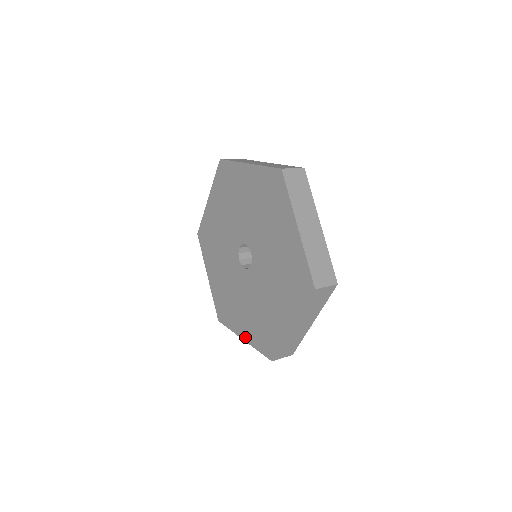
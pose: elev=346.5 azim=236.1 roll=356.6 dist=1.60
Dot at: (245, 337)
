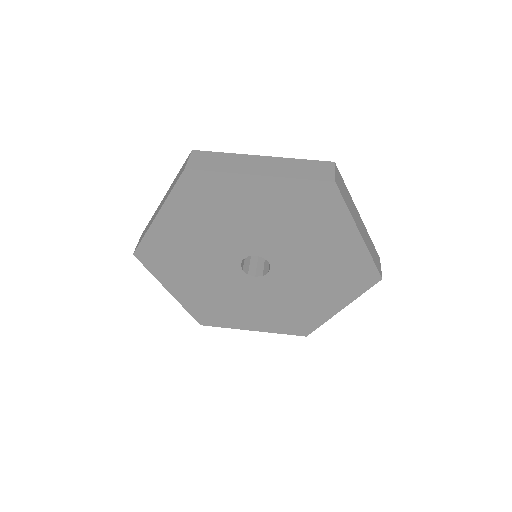
Dot at: (176, 295)
